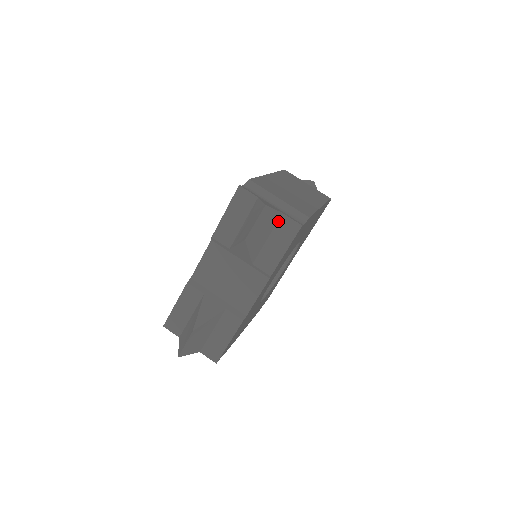
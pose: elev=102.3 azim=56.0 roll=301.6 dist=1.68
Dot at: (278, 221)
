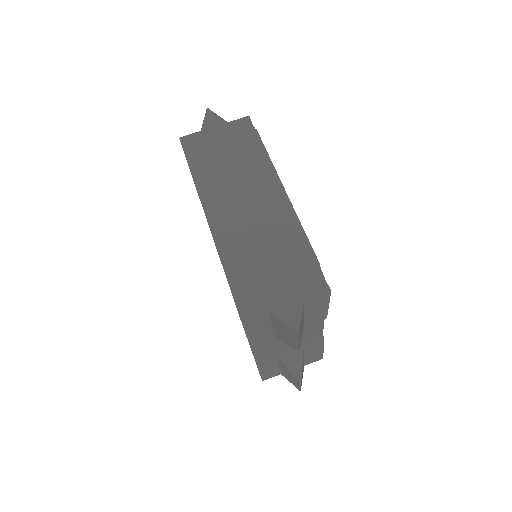
Dot at: (304, 305)
